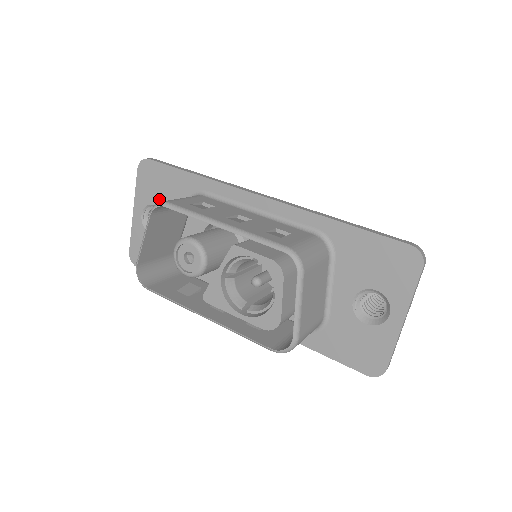
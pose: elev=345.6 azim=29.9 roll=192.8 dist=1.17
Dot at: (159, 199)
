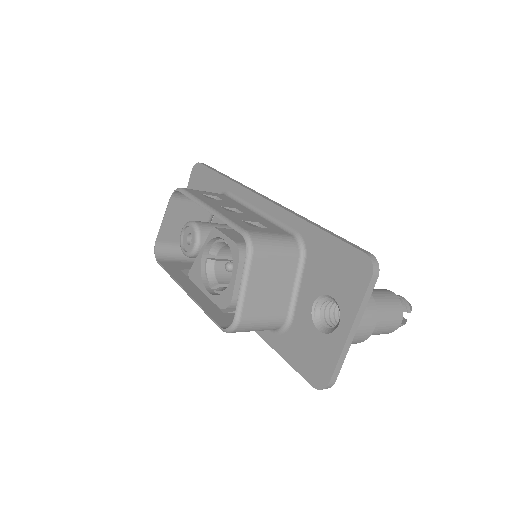
Dot at: occluded
